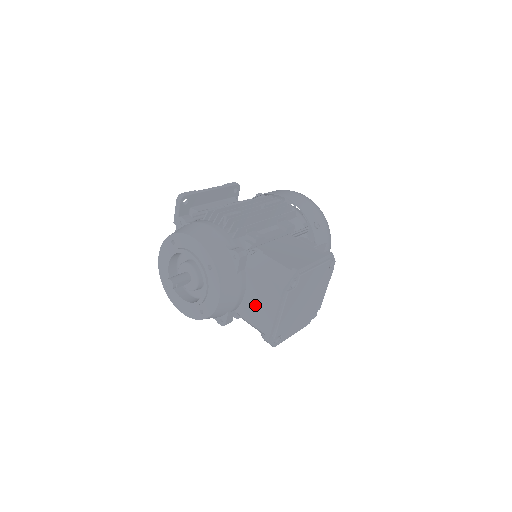
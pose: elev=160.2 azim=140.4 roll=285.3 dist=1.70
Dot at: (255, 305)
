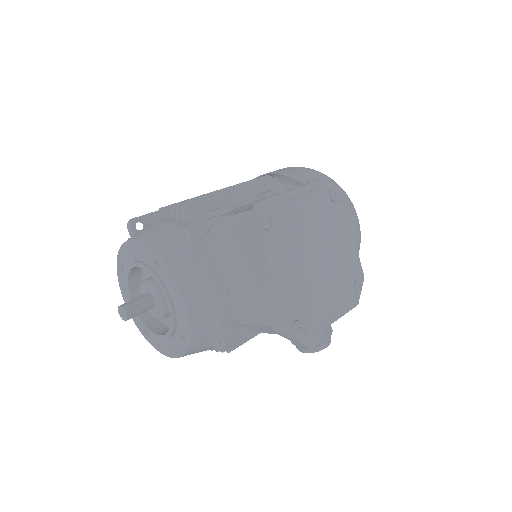
Dot at: (243, 291)
